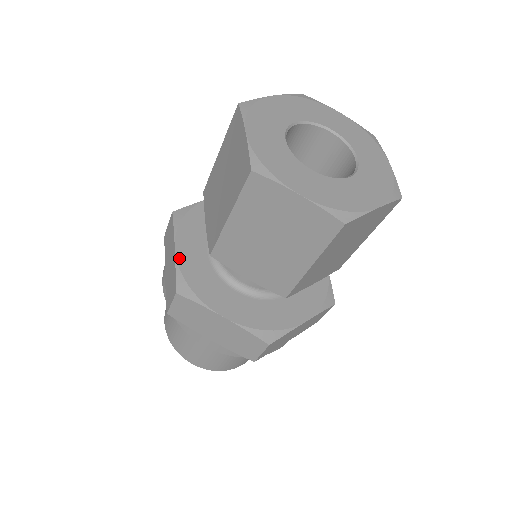
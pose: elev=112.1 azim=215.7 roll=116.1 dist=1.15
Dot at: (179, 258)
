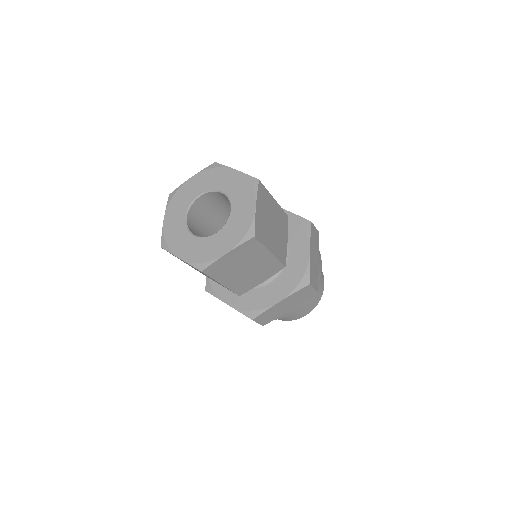
Dot at: occluded
